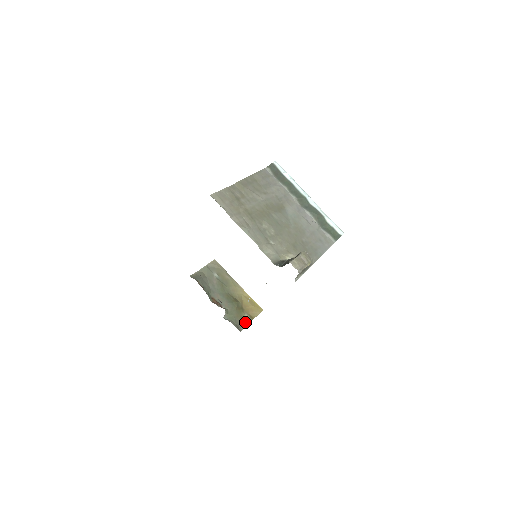
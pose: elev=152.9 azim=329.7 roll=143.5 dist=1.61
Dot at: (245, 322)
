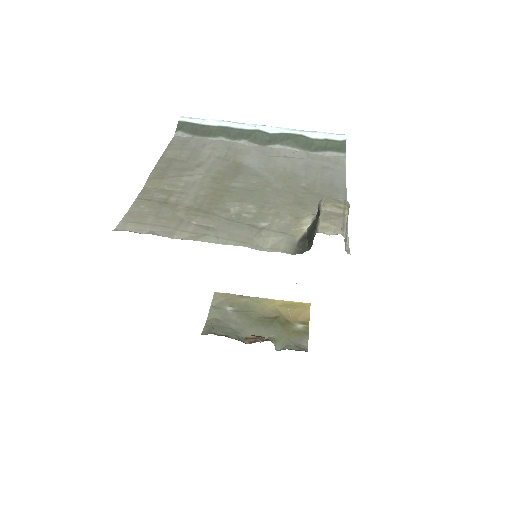
Dot at: (303, 335)
